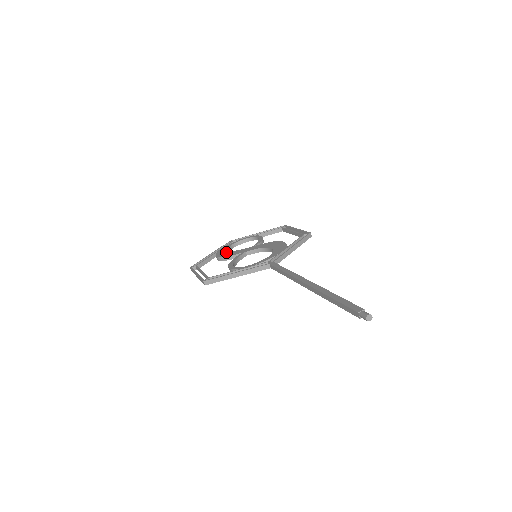
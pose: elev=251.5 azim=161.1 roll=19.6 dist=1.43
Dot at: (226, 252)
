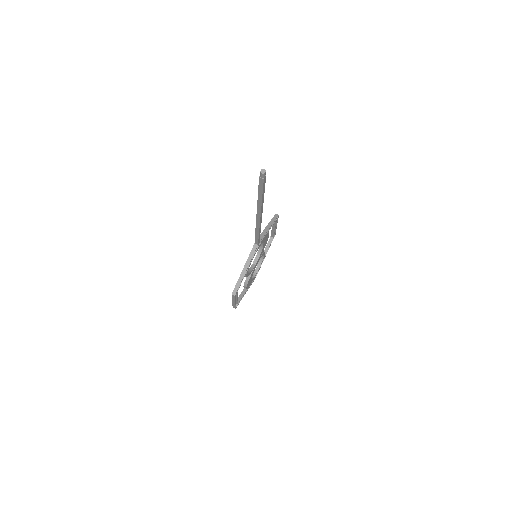
Dot at: occluded
